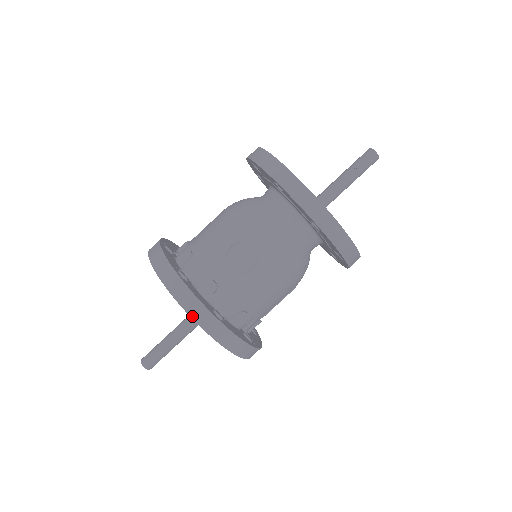
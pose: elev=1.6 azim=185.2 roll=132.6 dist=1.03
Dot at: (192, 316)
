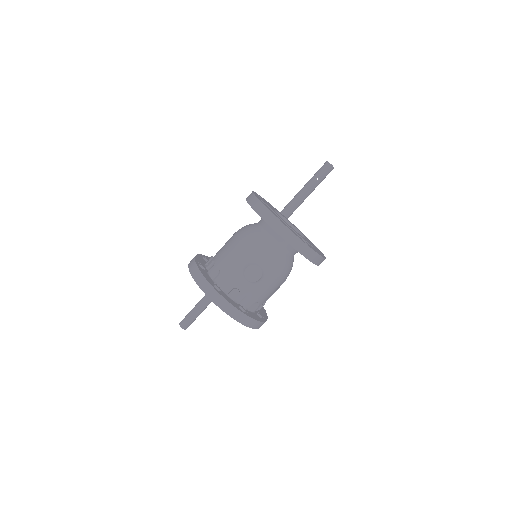
Dot at: (228, 314)
